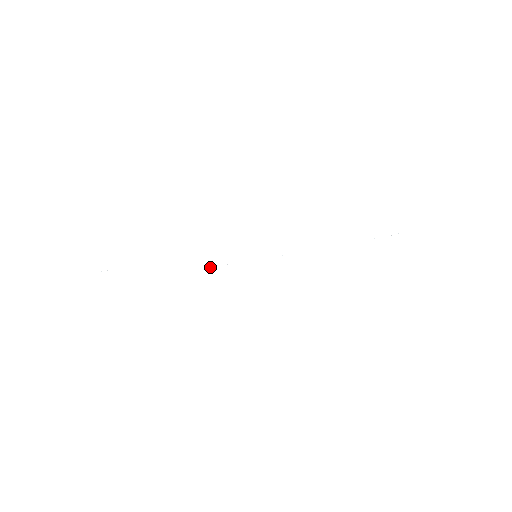
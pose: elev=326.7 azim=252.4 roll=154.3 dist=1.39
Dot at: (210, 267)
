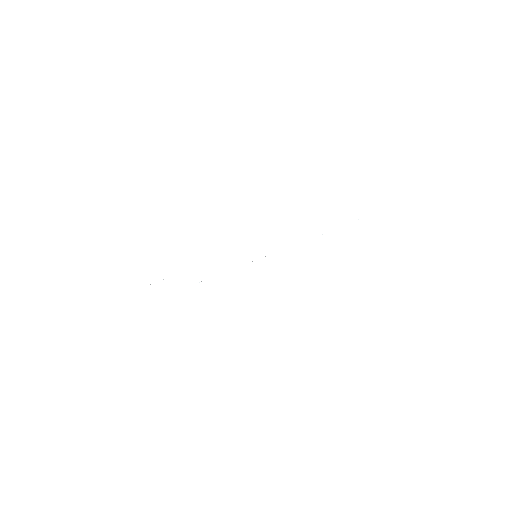
Dot at: occluded
